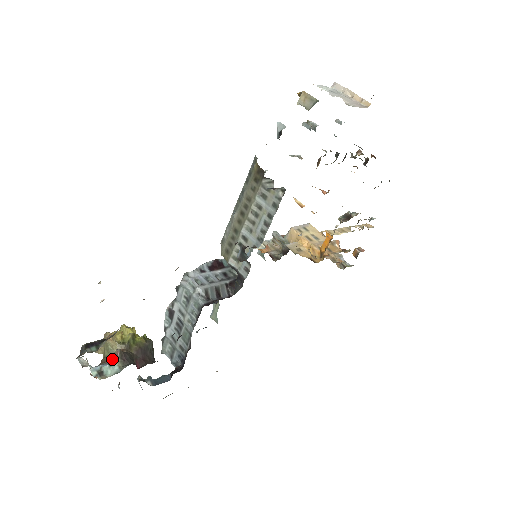
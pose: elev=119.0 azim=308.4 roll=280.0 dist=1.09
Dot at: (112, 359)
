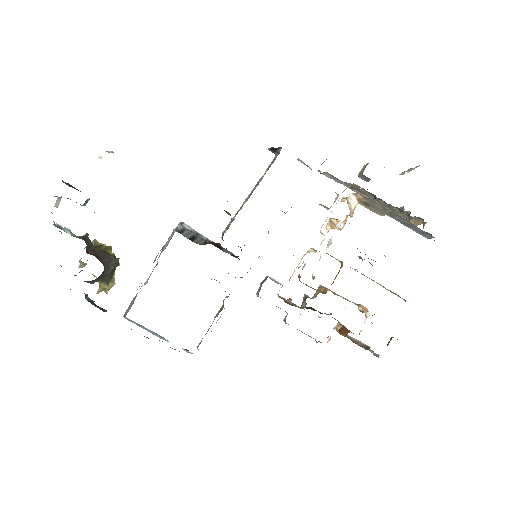
Dot at: occluded
